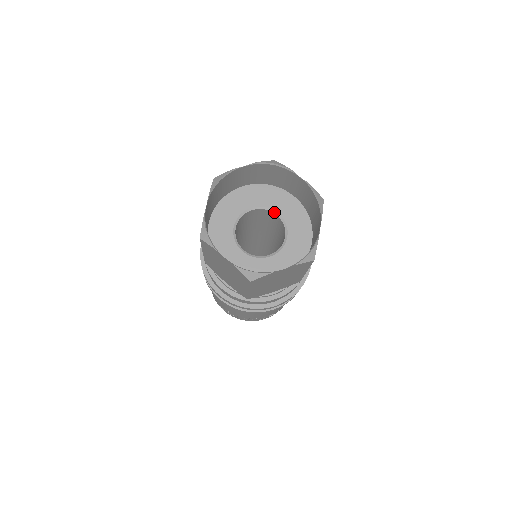
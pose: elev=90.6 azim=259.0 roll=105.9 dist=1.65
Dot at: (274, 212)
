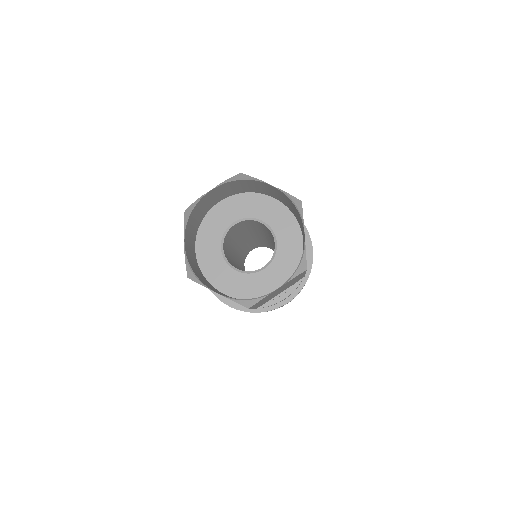
Dot at: (275, 240)
